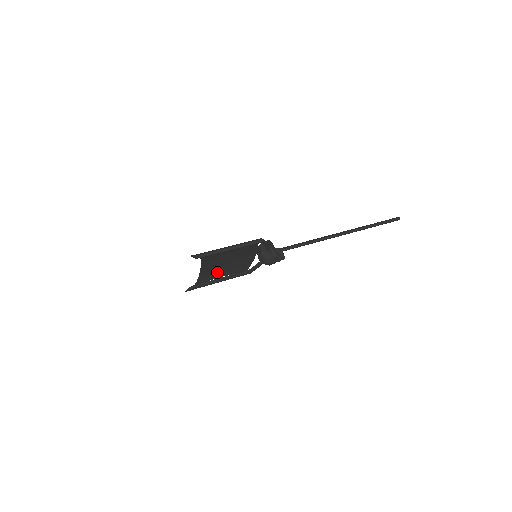
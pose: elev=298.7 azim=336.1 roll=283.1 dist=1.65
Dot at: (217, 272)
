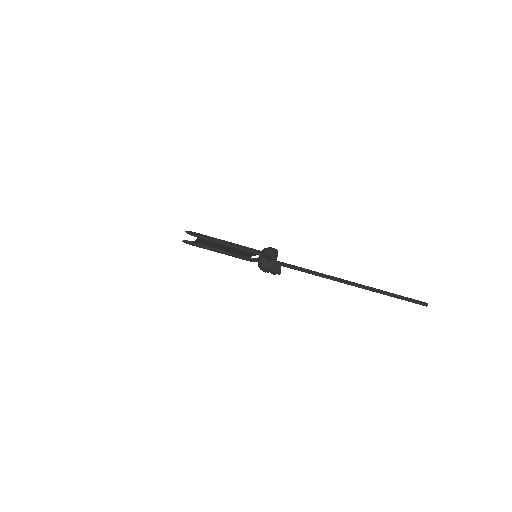
Dot at: (216, 245)
